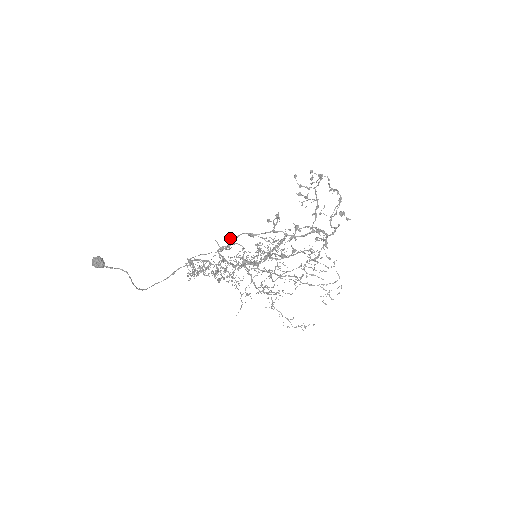
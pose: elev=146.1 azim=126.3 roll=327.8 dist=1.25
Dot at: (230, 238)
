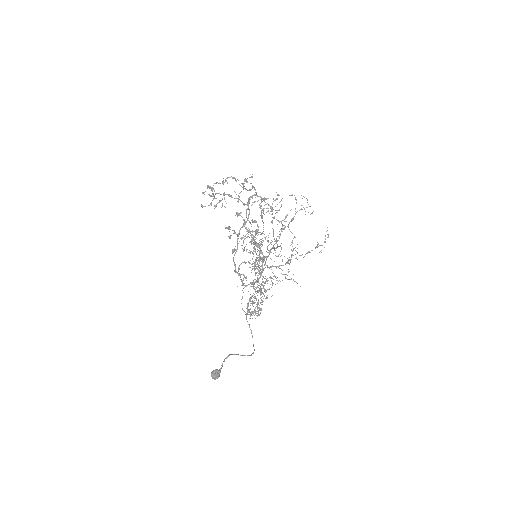
Dot at: (235, 272)
